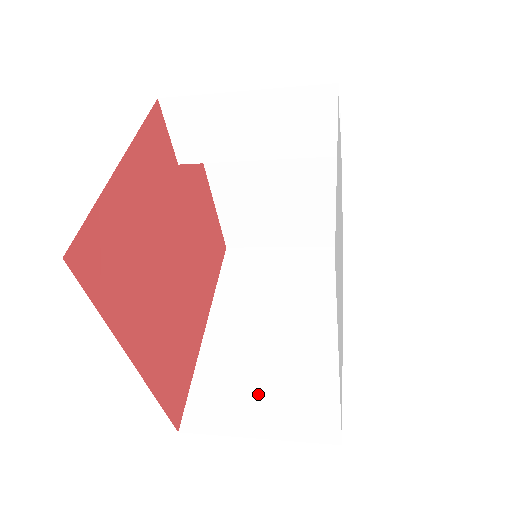
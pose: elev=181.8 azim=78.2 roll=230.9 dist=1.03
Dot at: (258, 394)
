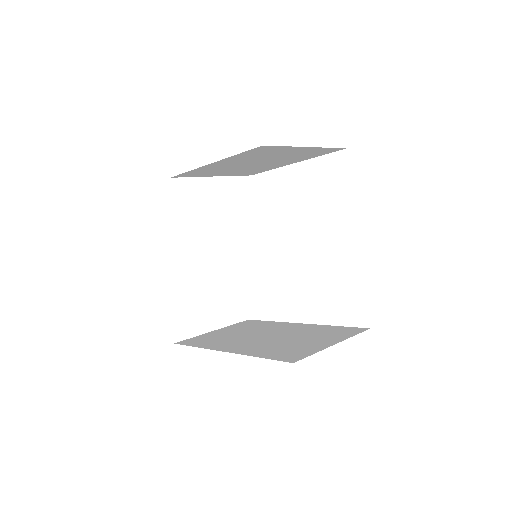
Dot at: (306, 342)
